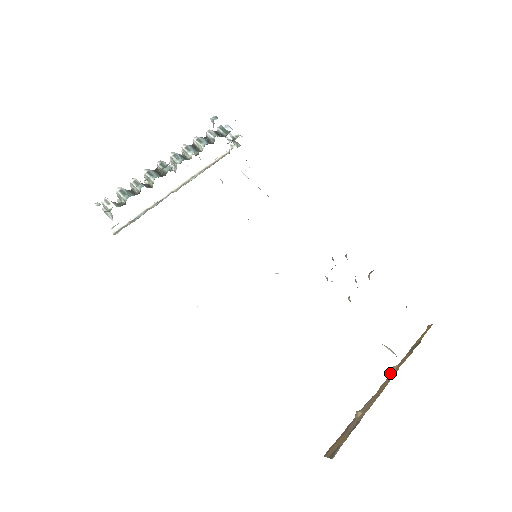
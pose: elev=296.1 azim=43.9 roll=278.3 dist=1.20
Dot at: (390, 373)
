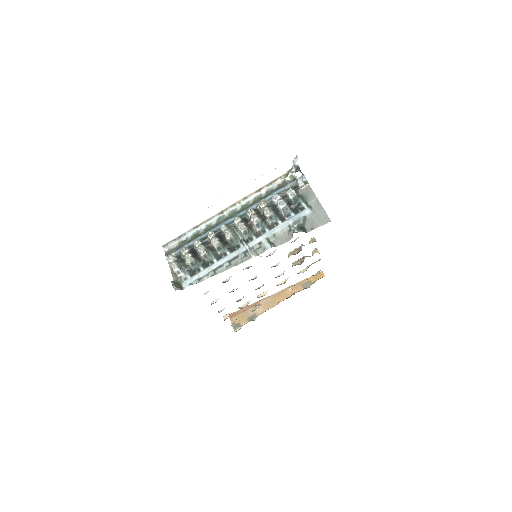
Dot at: (285, 291)
